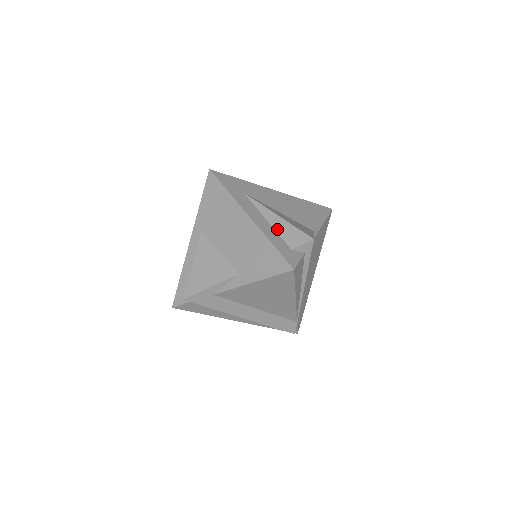
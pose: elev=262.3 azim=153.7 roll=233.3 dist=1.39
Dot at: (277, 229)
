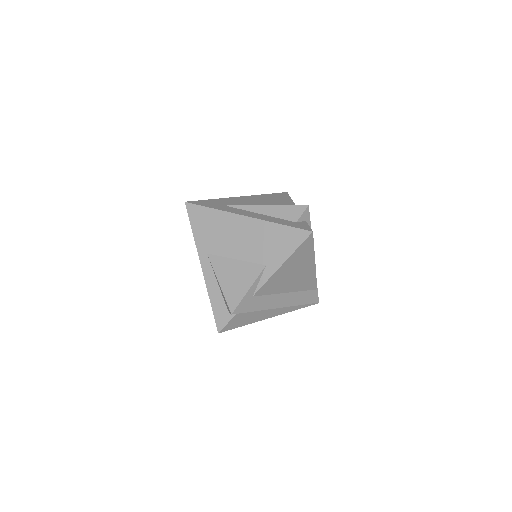
Dot at: (273, 215)
